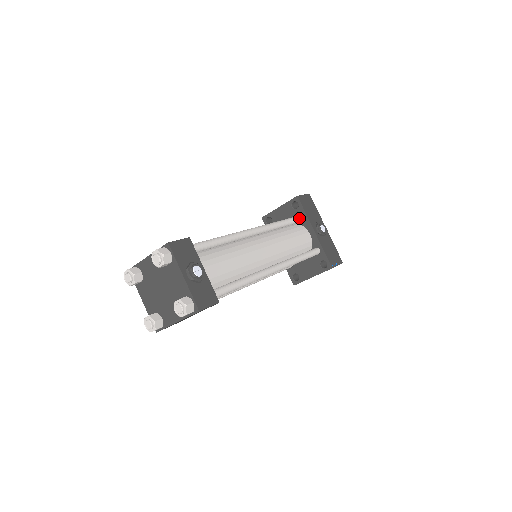
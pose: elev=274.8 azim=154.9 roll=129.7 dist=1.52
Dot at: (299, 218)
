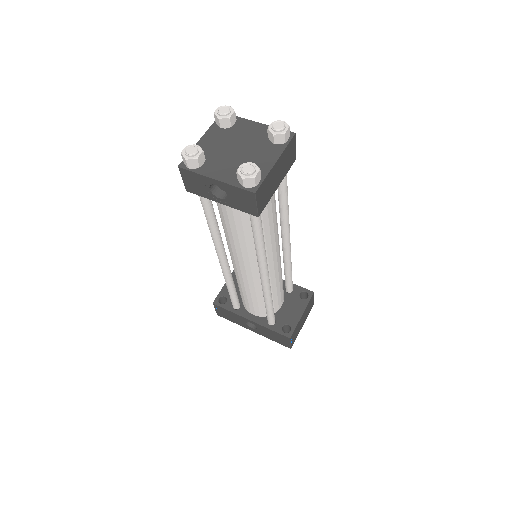
Dot at: occluded
